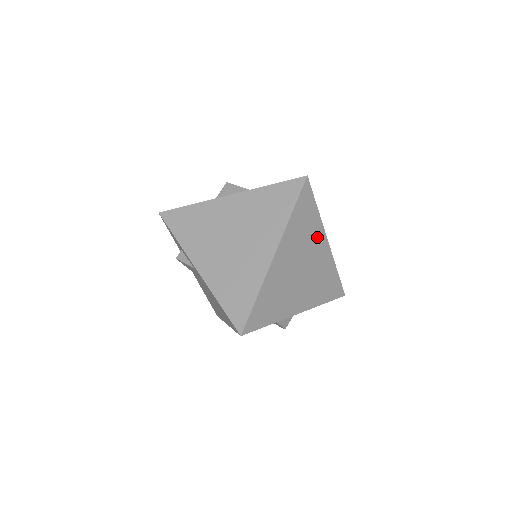
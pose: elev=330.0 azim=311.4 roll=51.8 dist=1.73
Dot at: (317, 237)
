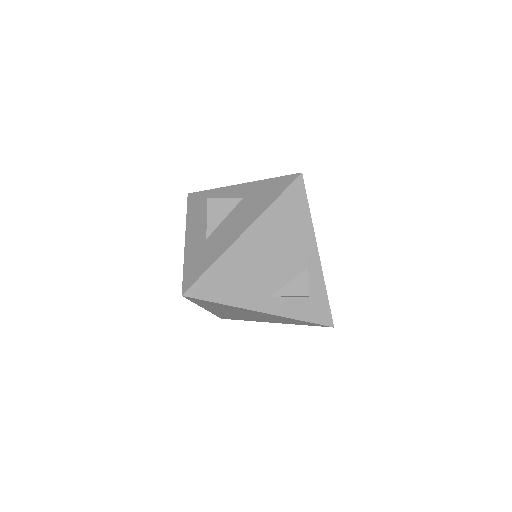
Dot at: (243, 310)
